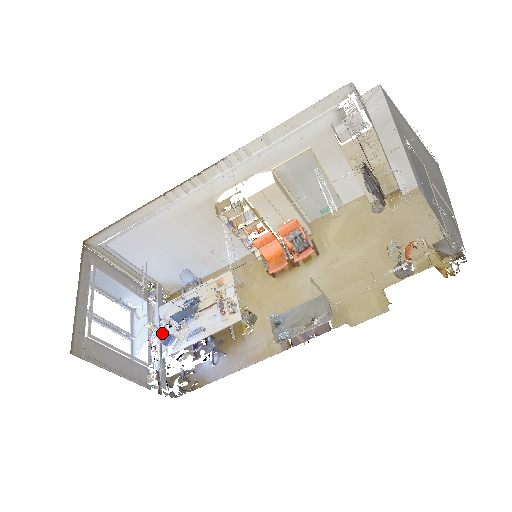
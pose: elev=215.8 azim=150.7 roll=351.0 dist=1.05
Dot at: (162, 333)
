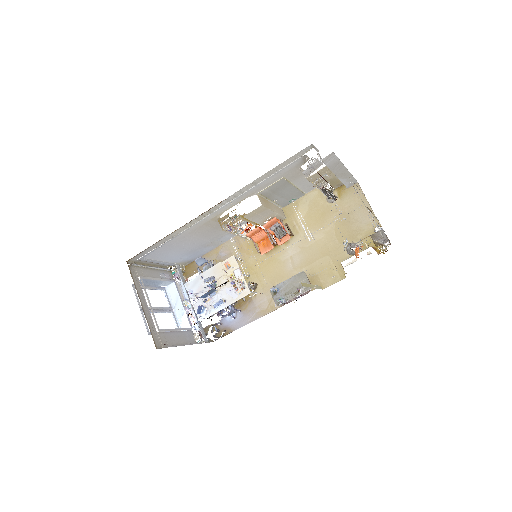
Dot at: (193, 304)
